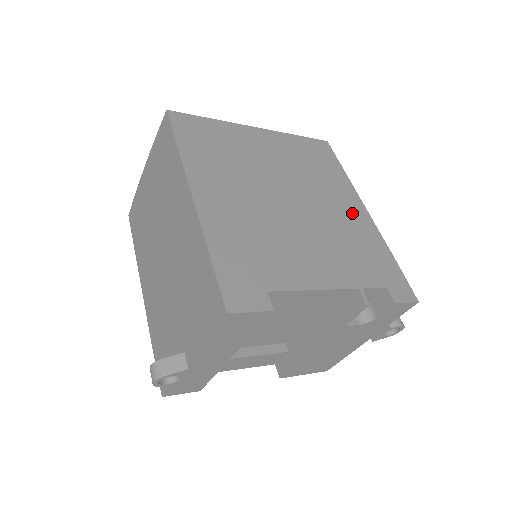
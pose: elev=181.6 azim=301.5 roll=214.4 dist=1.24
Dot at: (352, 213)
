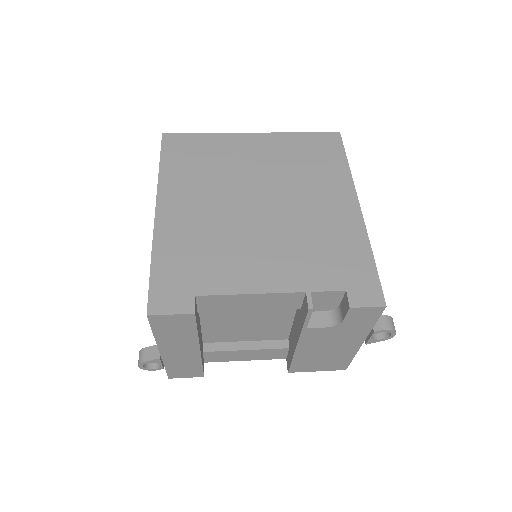
Dot at: (336, 210)
